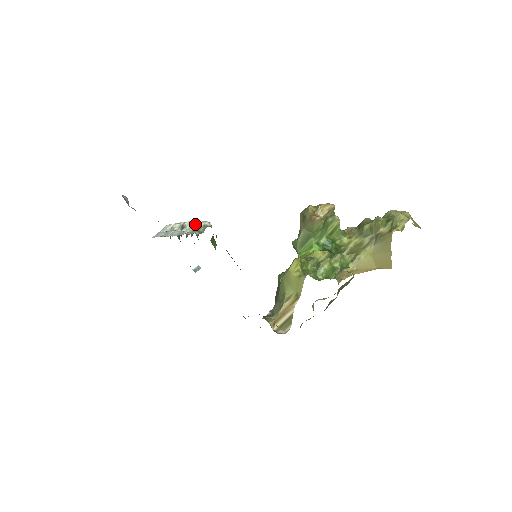
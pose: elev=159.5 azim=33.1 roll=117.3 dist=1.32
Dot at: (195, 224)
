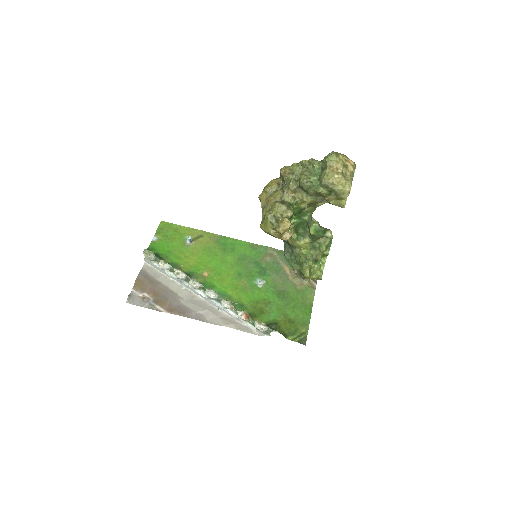
Dot at: (245, 320)
